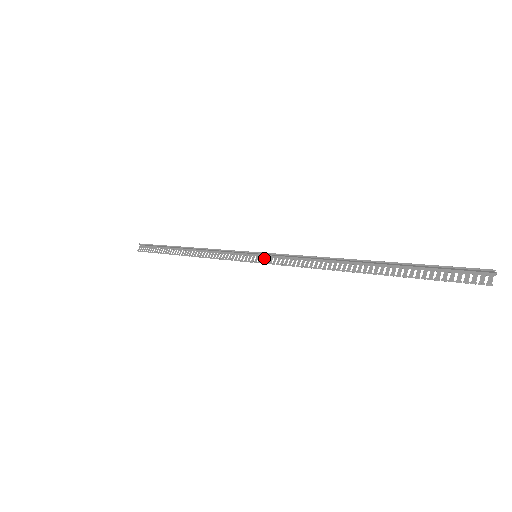
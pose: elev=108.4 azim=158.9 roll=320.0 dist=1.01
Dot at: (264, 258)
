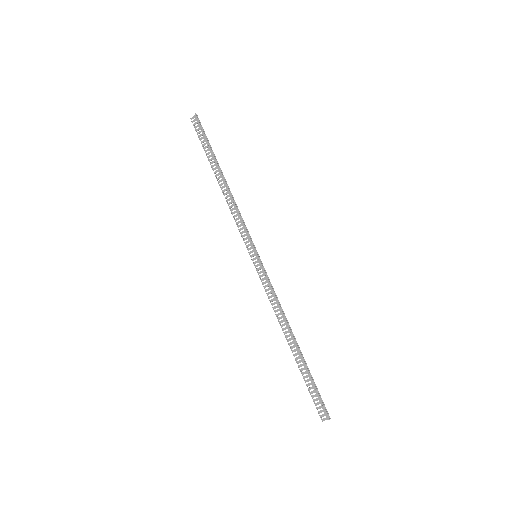
Dot at: (258, 265)
